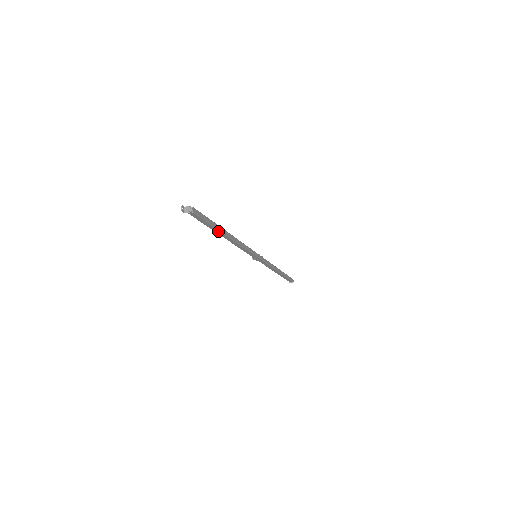
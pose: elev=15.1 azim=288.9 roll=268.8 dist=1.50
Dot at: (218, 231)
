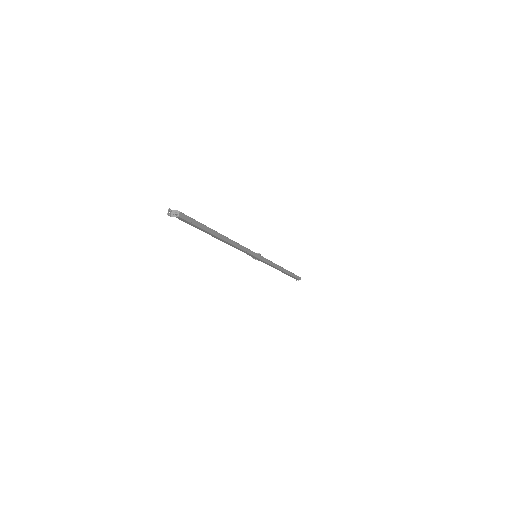
Dot at: (210, 234)
